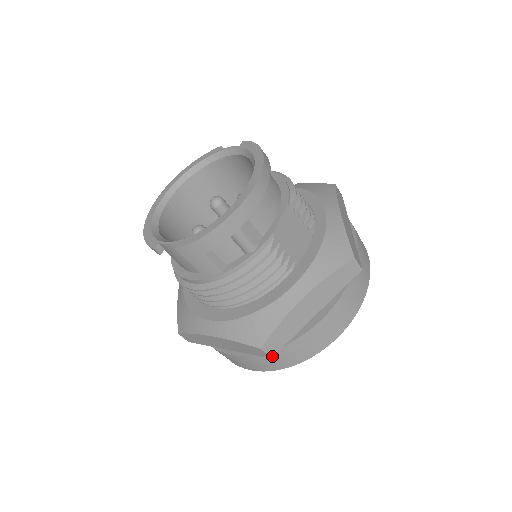
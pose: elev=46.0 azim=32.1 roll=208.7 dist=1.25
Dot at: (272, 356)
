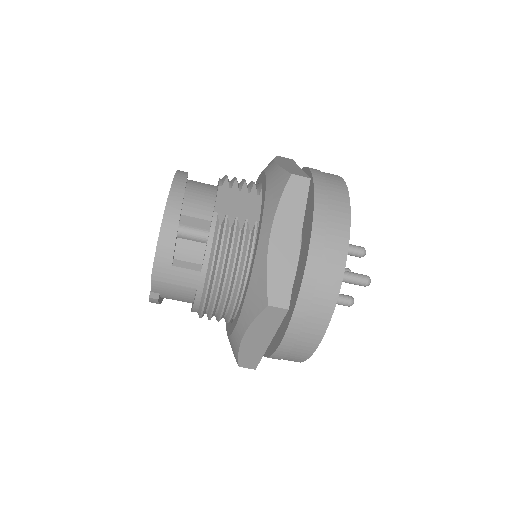
Dot at: (288, 307)
